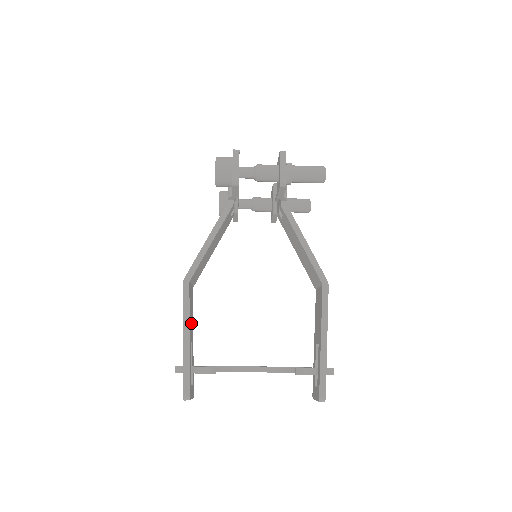
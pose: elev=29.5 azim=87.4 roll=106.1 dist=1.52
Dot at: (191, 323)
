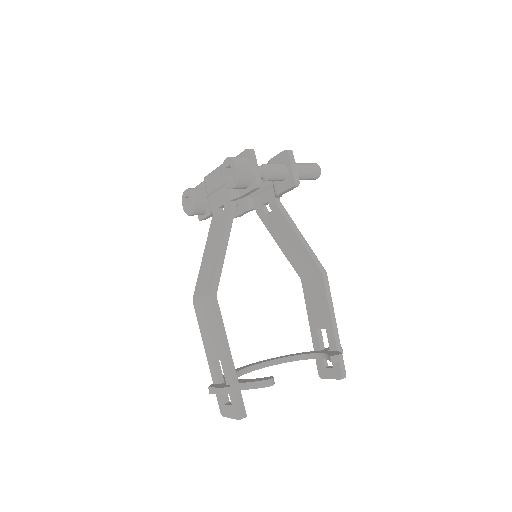
Dot at: occluded
